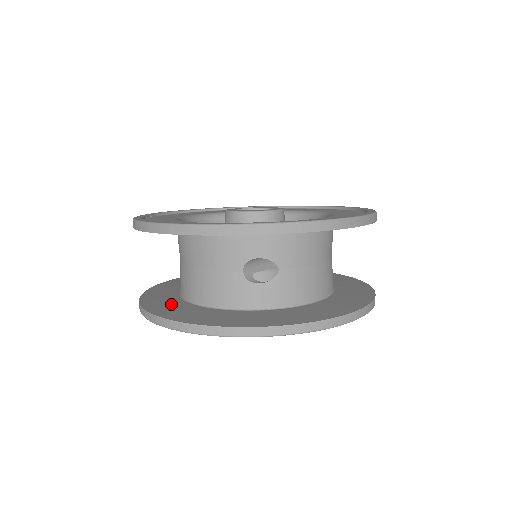
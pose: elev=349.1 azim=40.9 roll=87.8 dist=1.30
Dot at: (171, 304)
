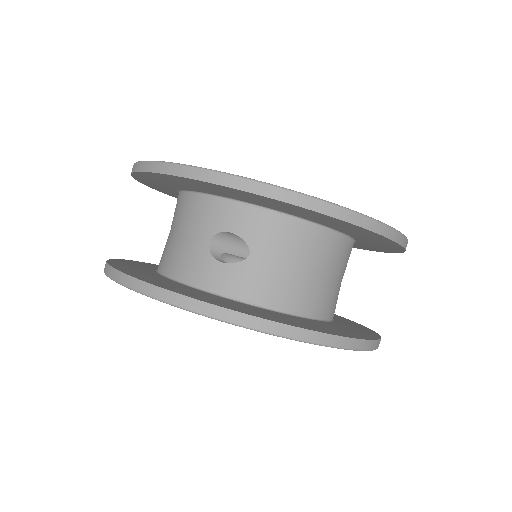
Dot at: (138, 266)
